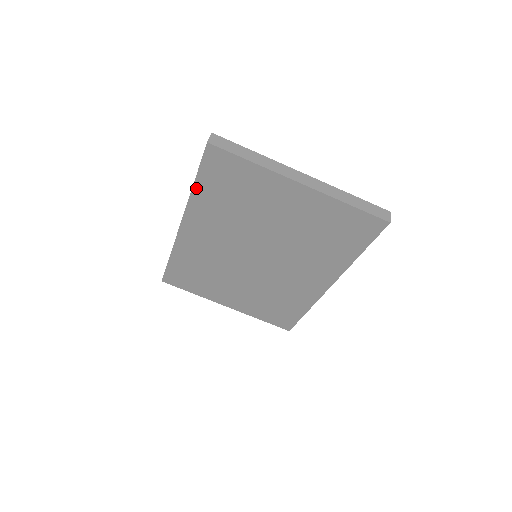
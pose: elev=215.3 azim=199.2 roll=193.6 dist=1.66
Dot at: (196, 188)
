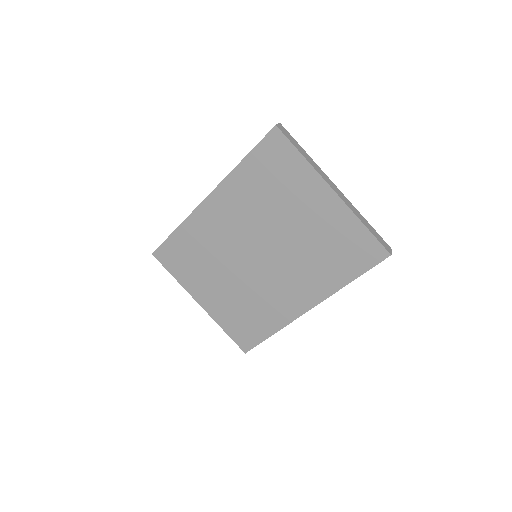
Dot at: (242, 165)
